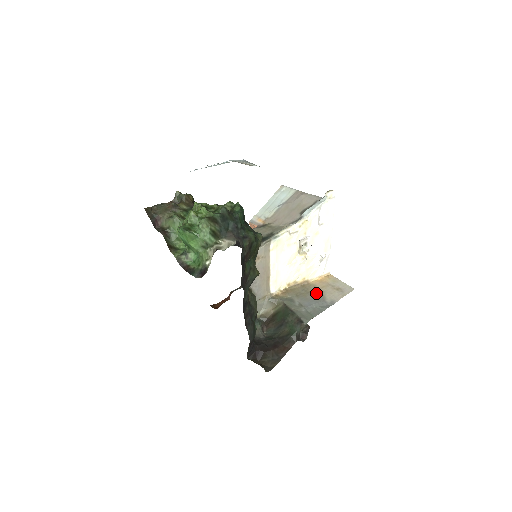
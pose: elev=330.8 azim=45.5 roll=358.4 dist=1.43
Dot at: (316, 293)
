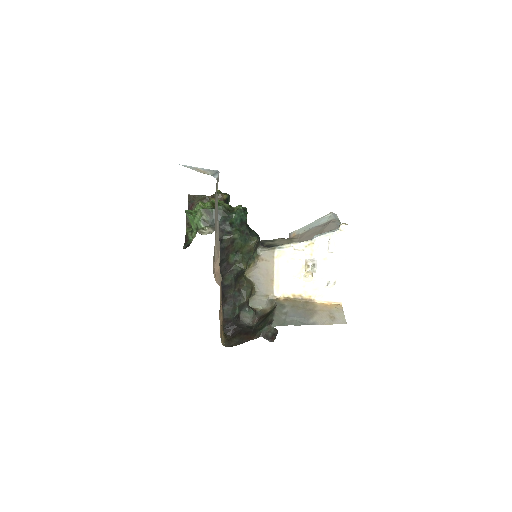
Dot at: (310, 311)
